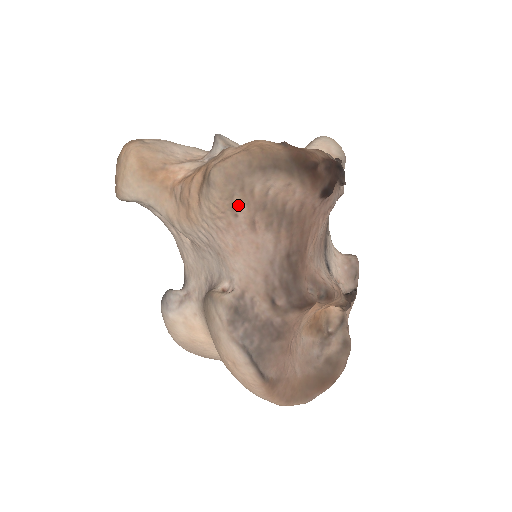
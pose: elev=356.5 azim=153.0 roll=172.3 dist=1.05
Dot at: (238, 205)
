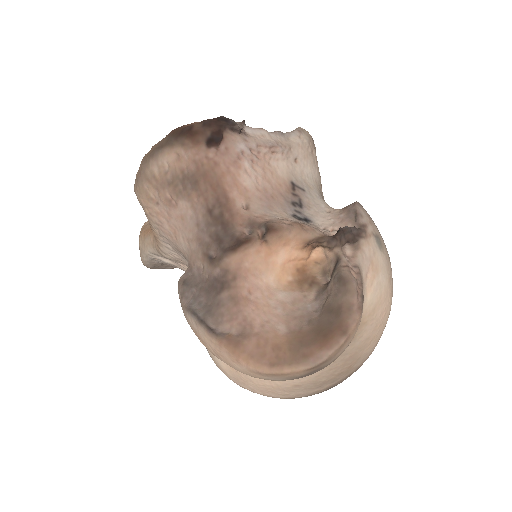
Dot at: (154, 194)
